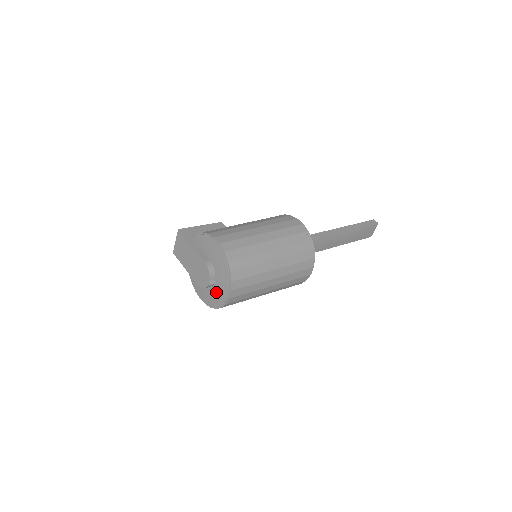
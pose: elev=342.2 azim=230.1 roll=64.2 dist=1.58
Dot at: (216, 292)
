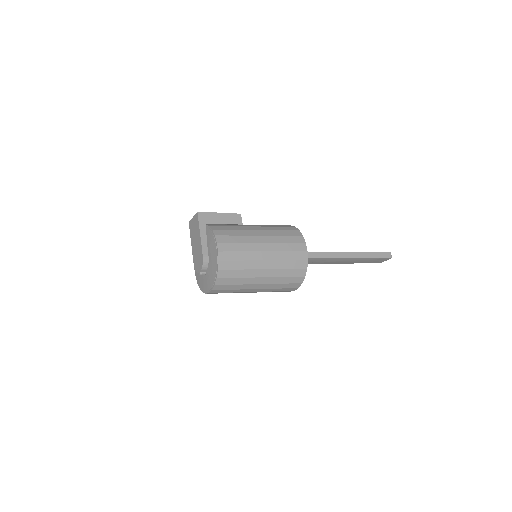
Dot at: (204, 280)
